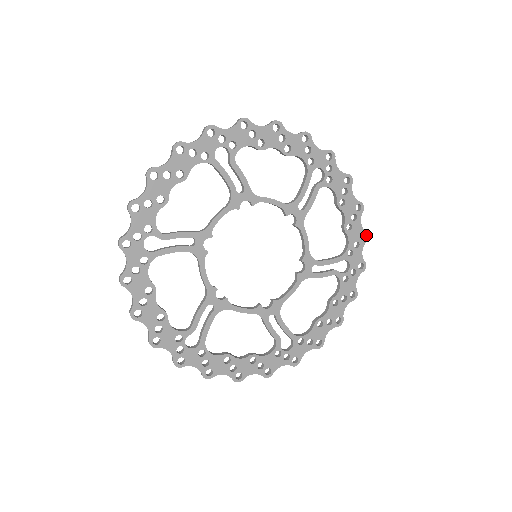
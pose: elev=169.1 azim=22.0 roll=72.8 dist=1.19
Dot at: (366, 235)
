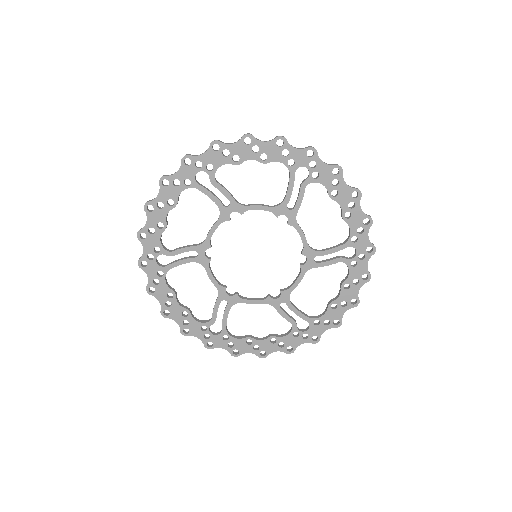
Dot at: (370, 219)
